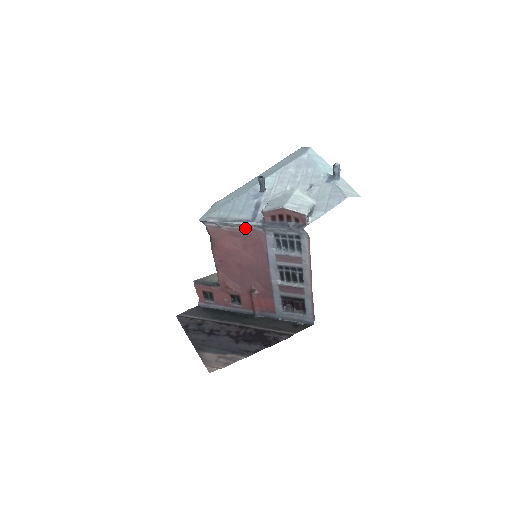
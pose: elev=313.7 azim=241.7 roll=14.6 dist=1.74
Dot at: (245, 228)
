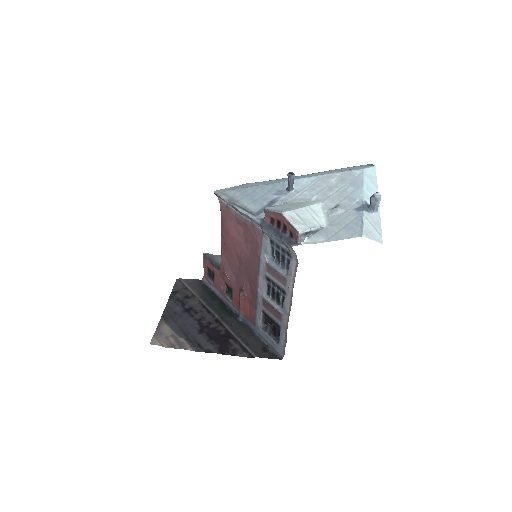
Dot at: (248, 220)
